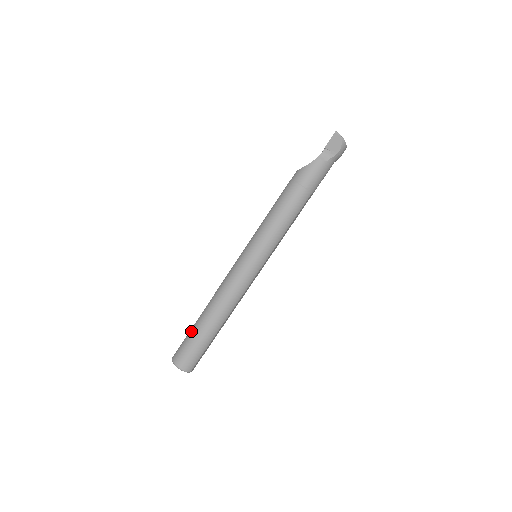
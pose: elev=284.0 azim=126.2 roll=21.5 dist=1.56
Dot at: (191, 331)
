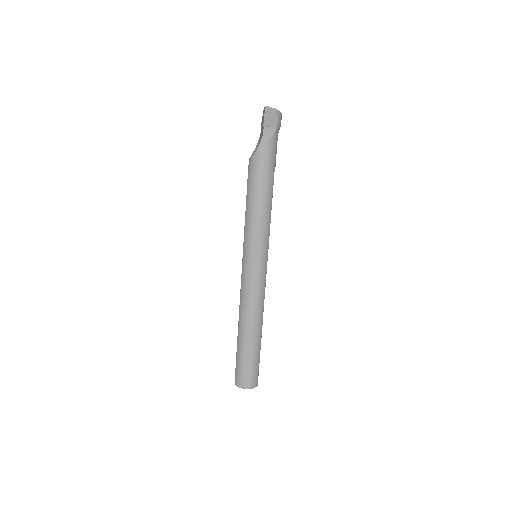
Dot at: (238, 352)
